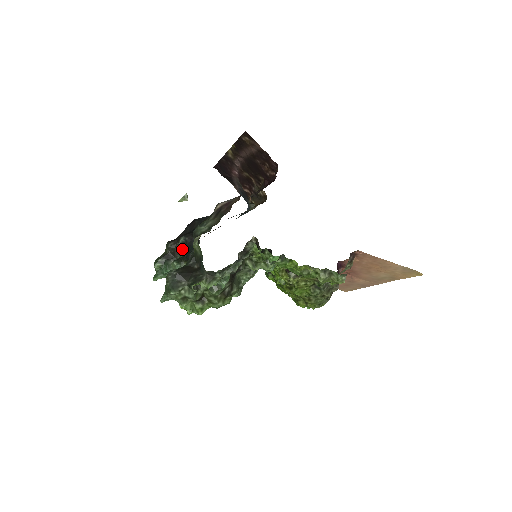
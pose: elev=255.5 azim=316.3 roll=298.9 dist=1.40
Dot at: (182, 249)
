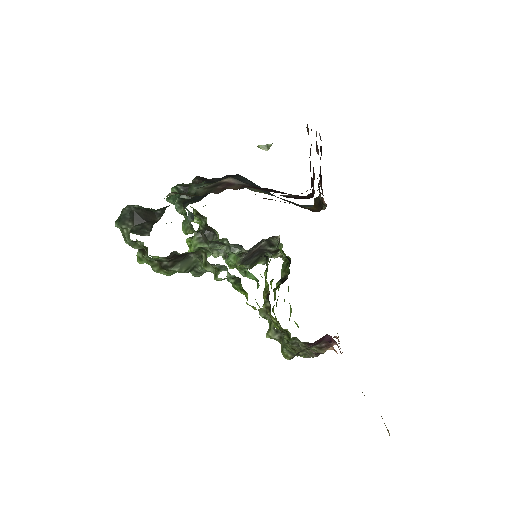
Dot at: occluded
